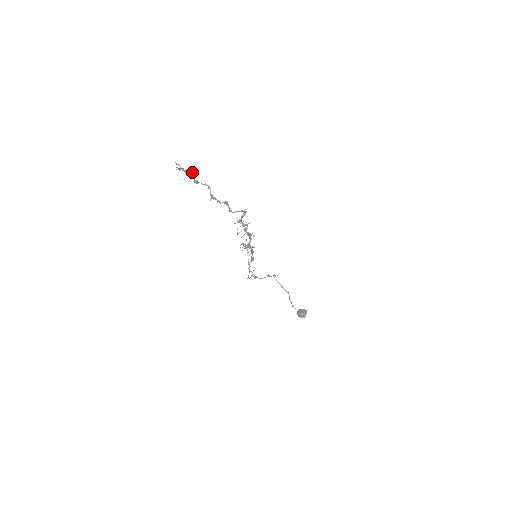
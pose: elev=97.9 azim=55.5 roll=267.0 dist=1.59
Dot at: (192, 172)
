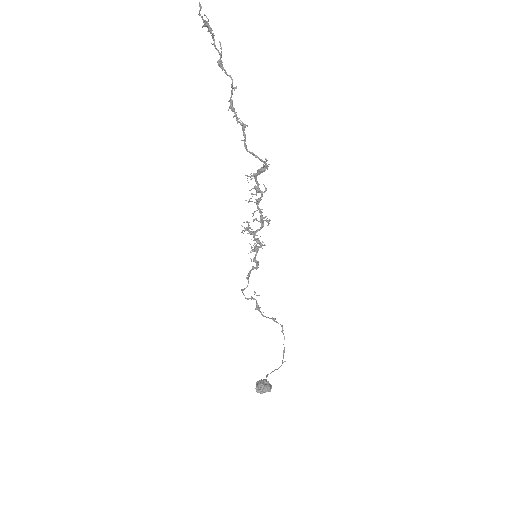
Dot at: occluded
